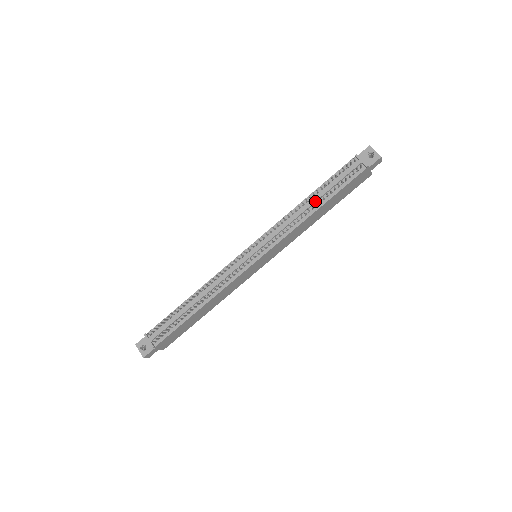
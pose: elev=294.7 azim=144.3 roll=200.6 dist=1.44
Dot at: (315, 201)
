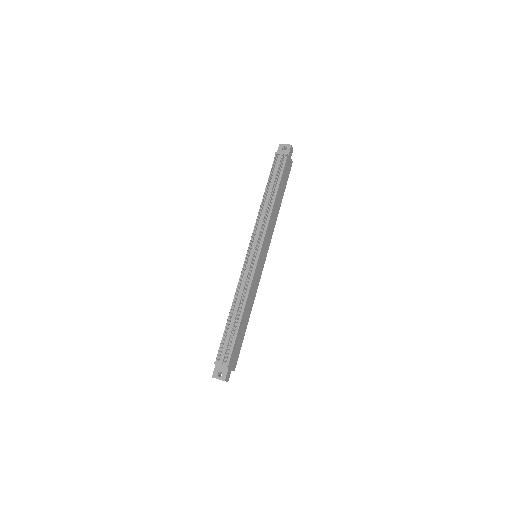
Dot at: (270, 194)
